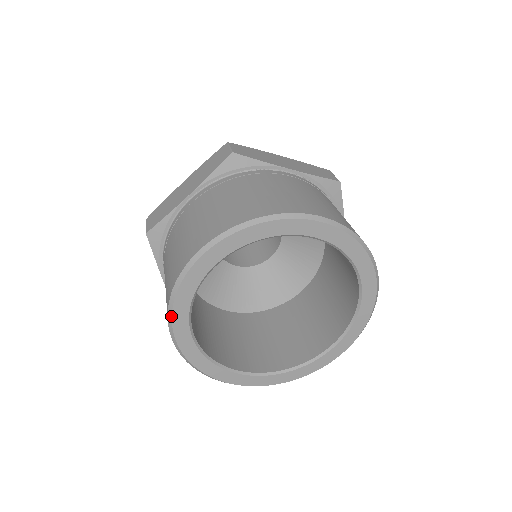
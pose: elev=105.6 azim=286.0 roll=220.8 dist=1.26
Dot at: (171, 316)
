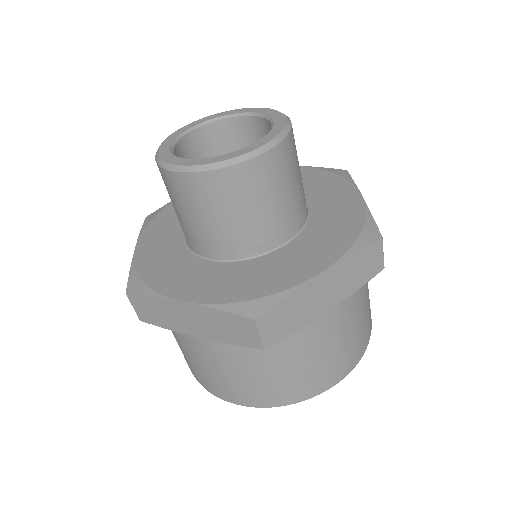
Dot at: occluded
